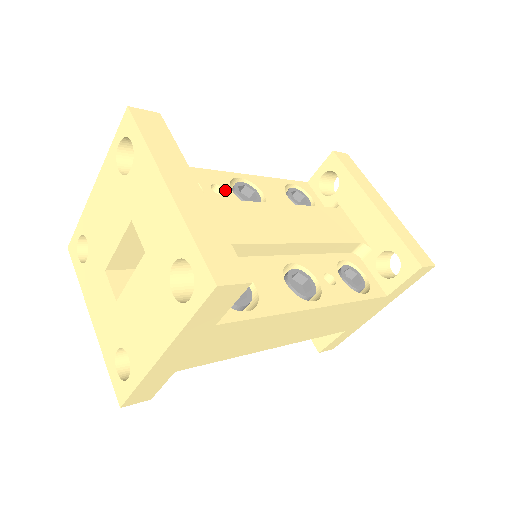
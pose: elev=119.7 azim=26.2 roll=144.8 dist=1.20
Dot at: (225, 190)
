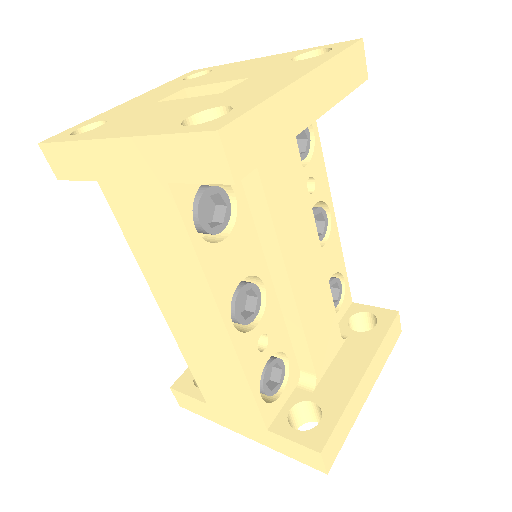
Dot at: (313, 195)
